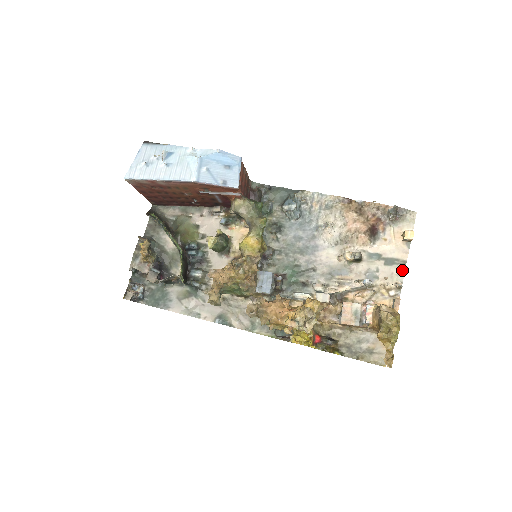
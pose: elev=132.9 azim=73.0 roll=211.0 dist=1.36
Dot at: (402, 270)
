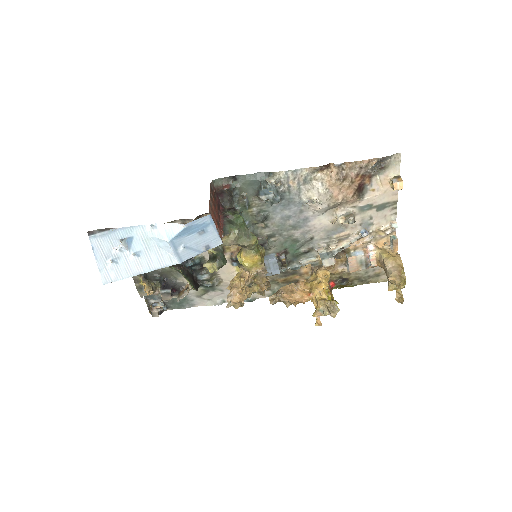
Dot at: (394, 210)
